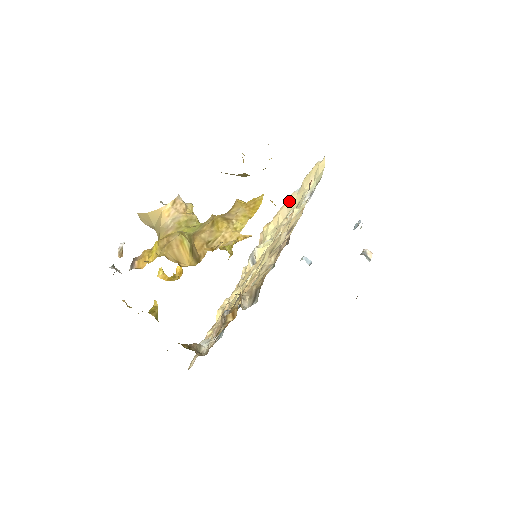
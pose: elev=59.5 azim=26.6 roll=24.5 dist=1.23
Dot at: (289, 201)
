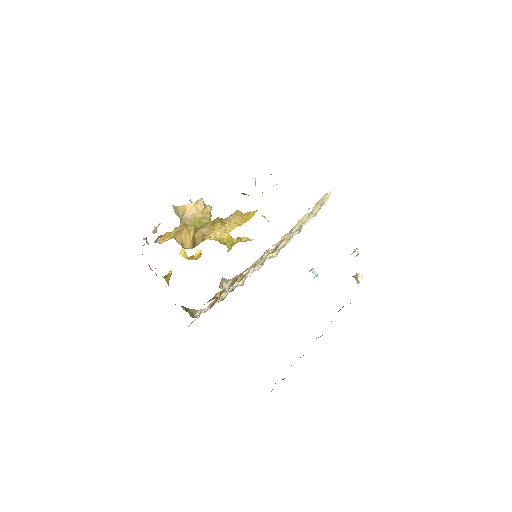
Dot at: (302, 220)
